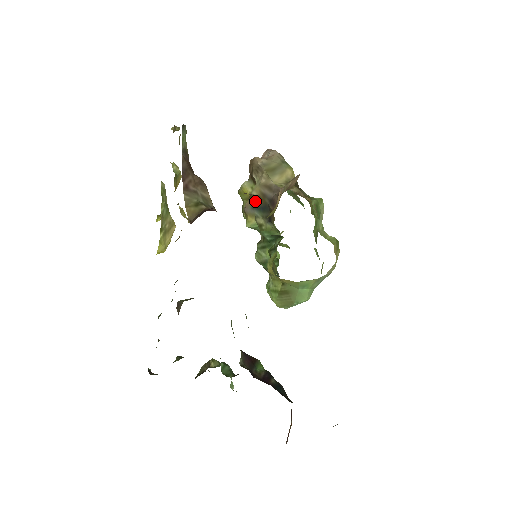
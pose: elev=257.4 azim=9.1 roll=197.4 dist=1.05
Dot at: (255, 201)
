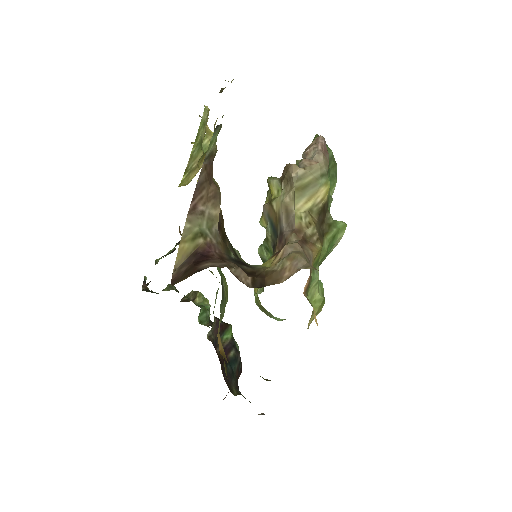
Dot at: (272, 214)
